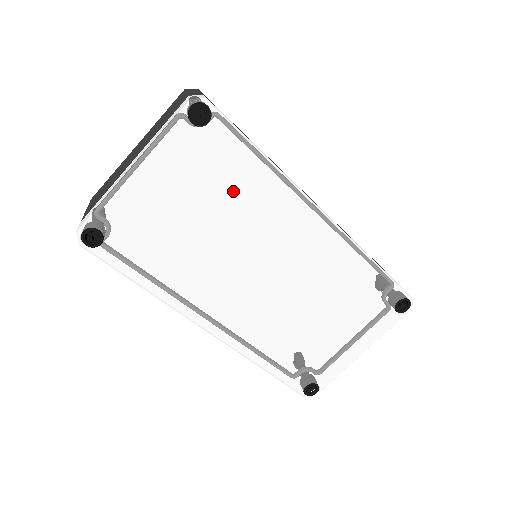
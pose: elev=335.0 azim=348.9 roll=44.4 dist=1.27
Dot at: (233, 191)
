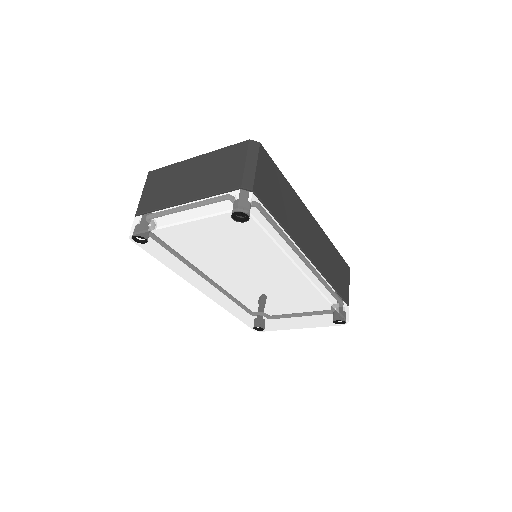
Dot at: (248, 252)
